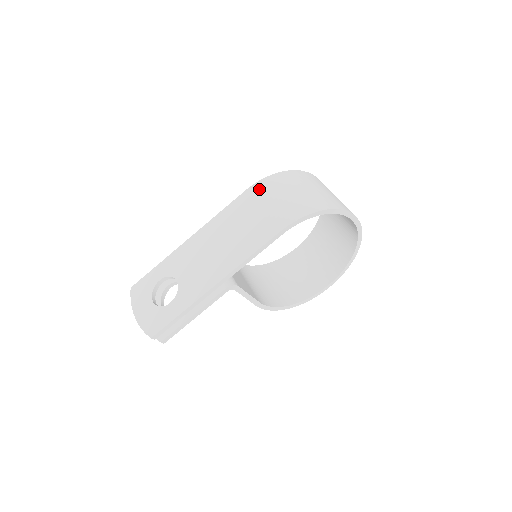
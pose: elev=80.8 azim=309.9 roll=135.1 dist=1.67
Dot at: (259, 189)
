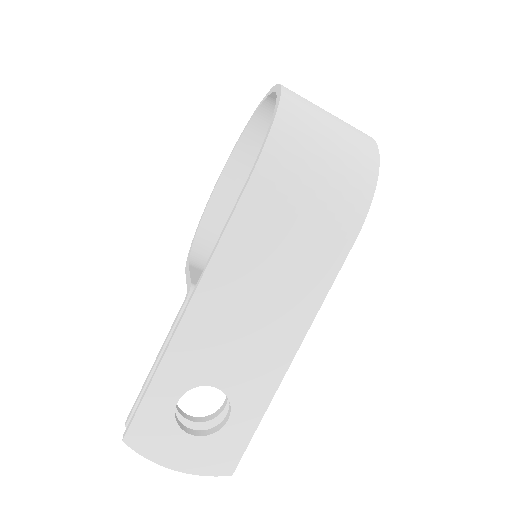
Dot at: (272, 177)
